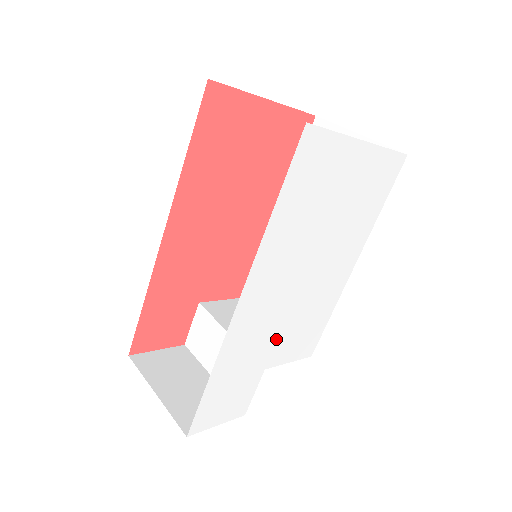
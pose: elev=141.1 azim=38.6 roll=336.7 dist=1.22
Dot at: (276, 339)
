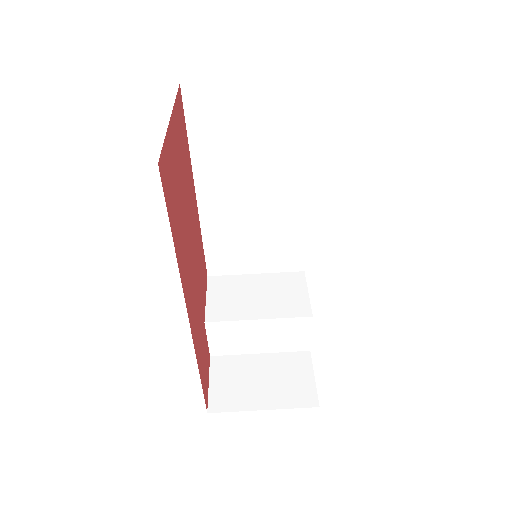
Dot at: occluded
